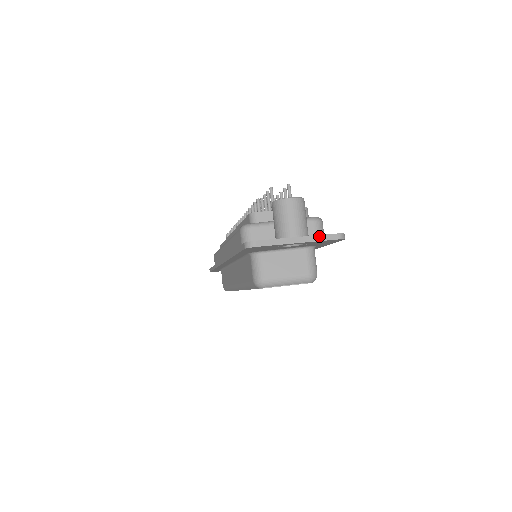
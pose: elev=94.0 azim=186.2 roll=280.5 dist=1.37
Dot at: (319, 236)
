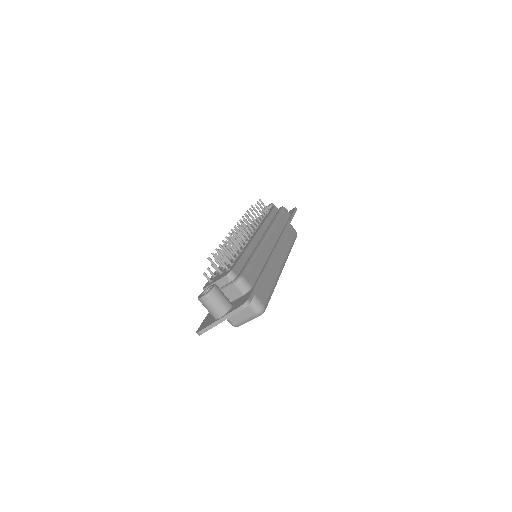
Dot at: (231, 313)
